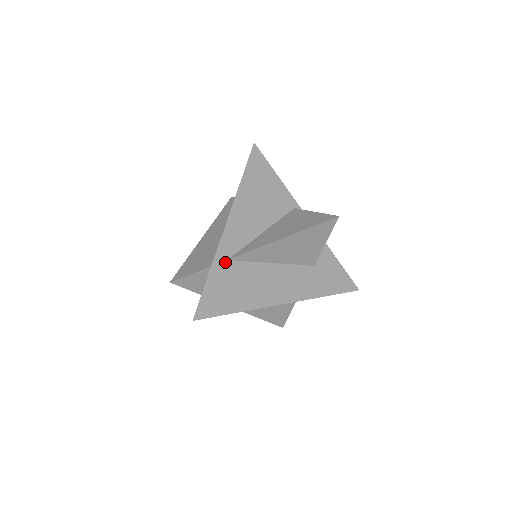
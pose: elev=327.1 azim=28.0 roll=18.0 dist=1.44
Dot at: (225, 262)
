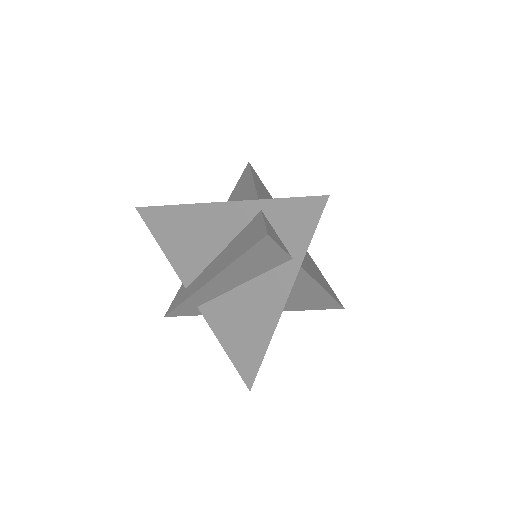
Dot at: occluded
